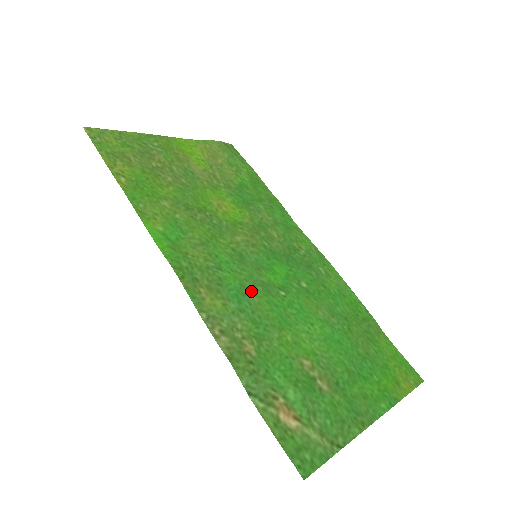
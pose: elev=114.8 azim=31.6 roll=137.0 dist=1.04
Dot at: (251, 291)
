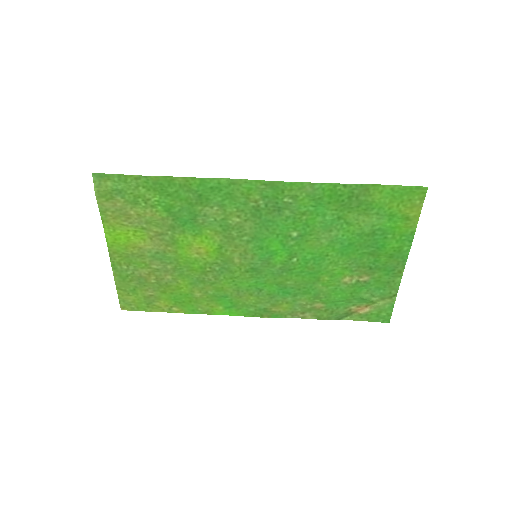
Dot at: (284, 281)
